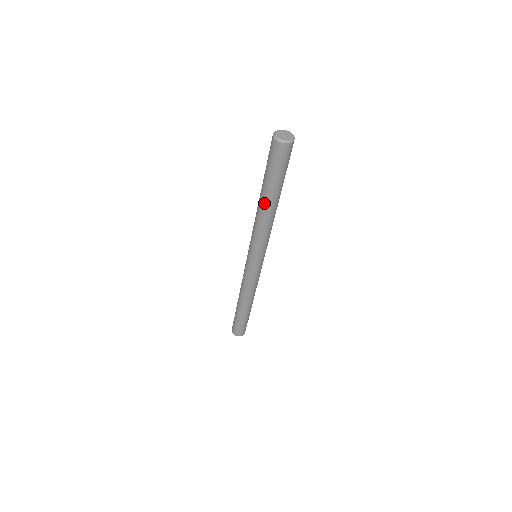
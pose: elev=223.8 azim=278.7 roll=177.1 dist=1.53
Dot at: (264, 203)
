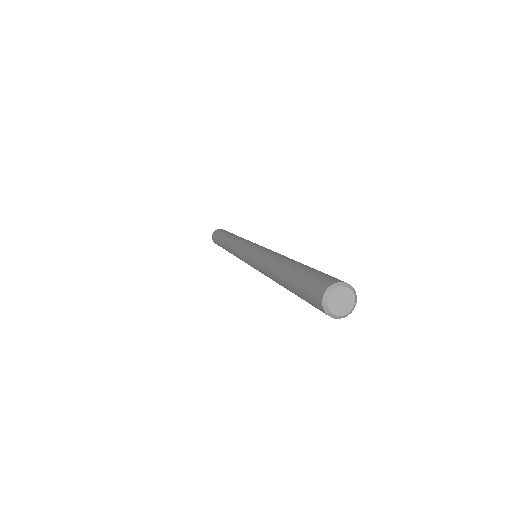
Dot at: (284, 287)
